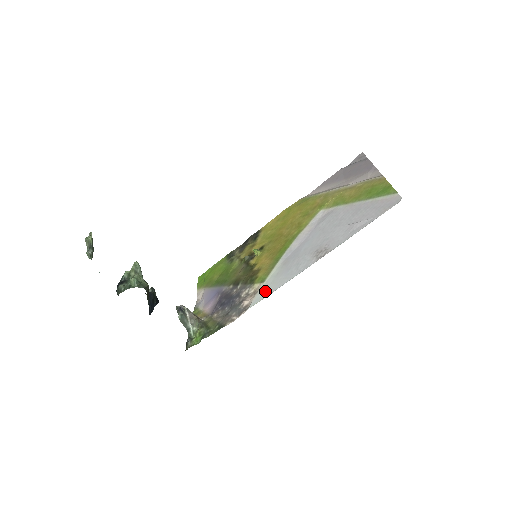
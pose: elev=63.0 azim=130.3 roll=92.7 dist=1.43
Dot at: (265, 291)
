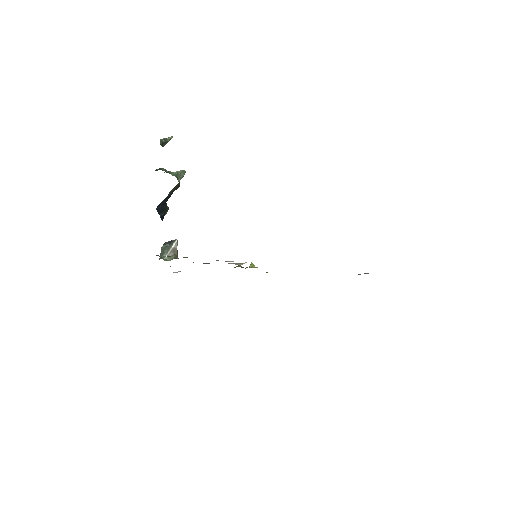
Dot at: occluded
